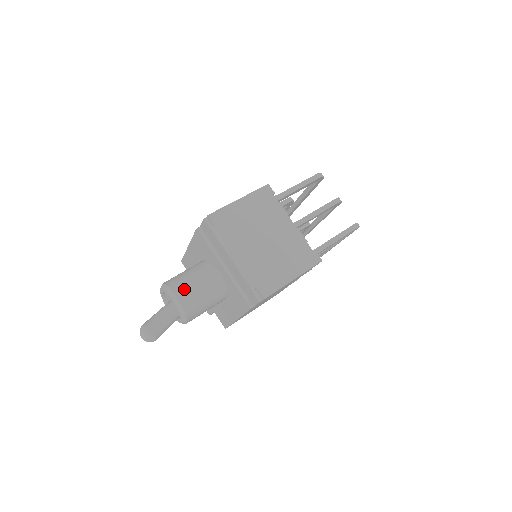
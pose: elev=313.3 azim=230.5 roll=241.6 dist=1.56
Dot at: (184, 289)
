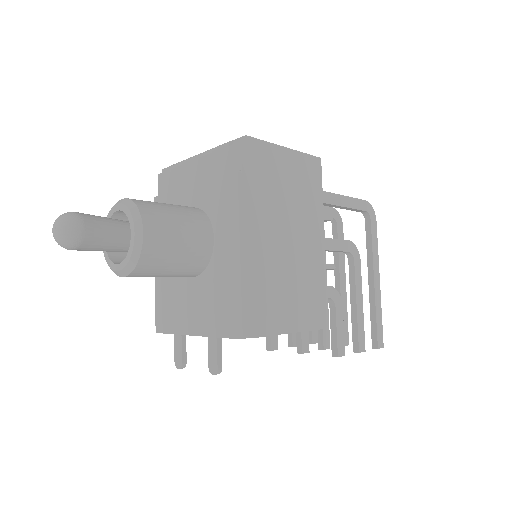
Dot at: occluded
